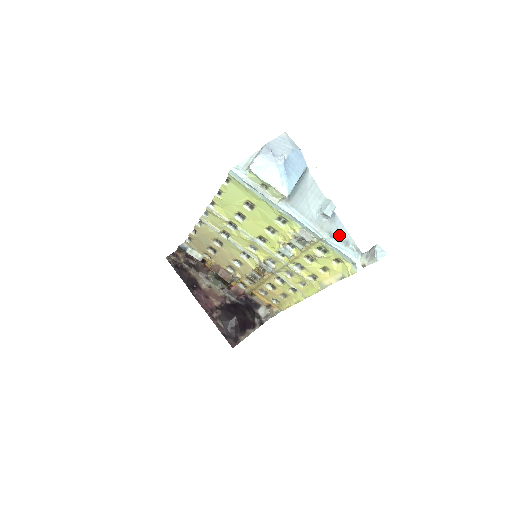
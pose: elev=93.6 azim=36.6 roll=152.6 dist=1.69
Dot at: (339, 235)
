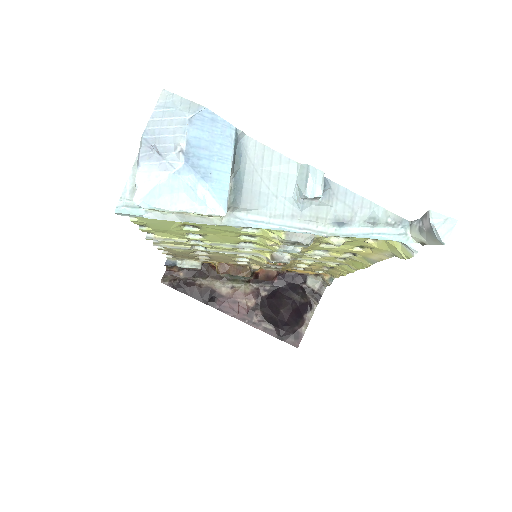
Dot at: (354, 214)
